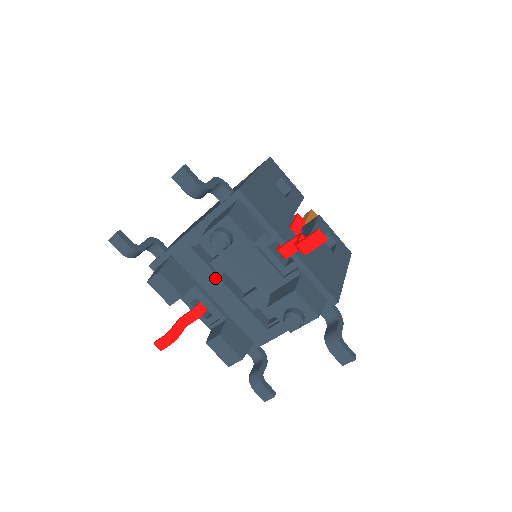
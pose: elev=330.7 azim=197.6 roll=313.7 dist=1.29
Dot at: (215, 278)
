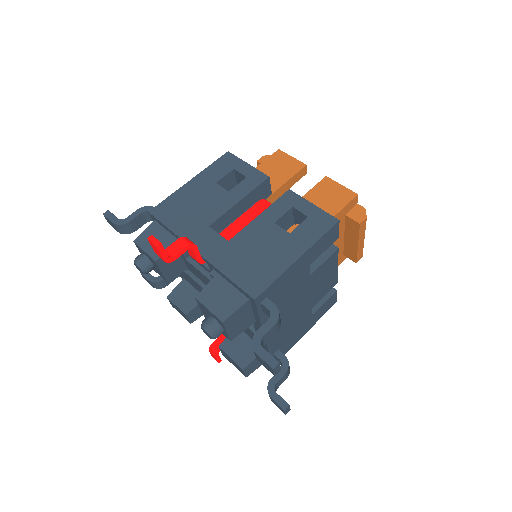
Dot at: occluded
